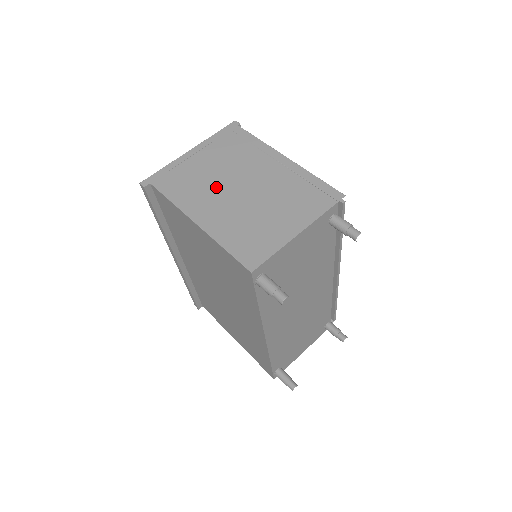
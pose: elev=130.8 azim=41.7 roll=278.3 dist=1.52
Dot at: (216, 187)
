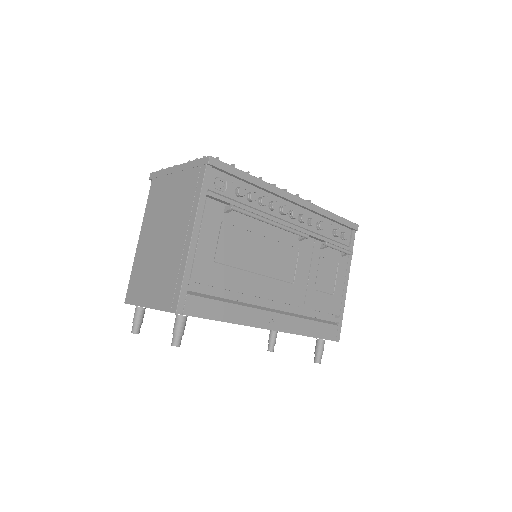
Dot at: (159, 220)
